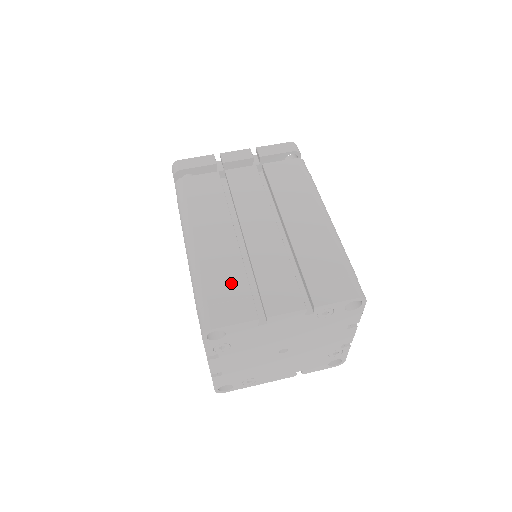
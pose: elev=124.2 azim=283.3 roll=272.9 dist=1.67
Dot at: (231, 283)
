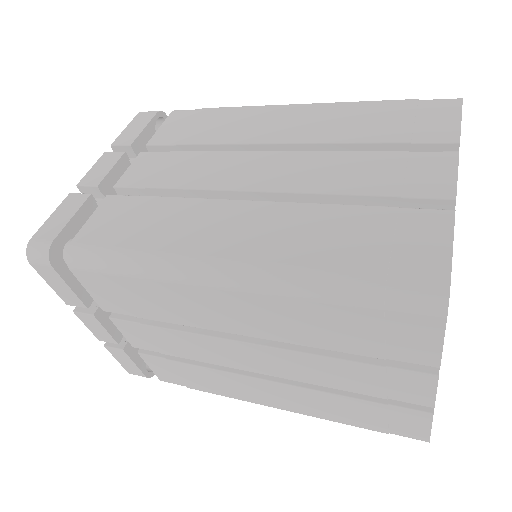
Dot at: (353, 228)
